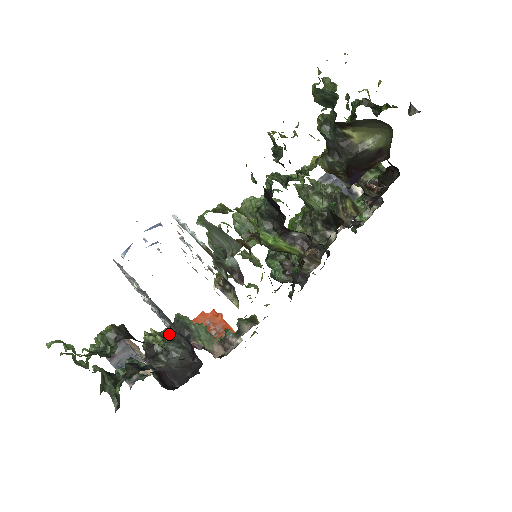
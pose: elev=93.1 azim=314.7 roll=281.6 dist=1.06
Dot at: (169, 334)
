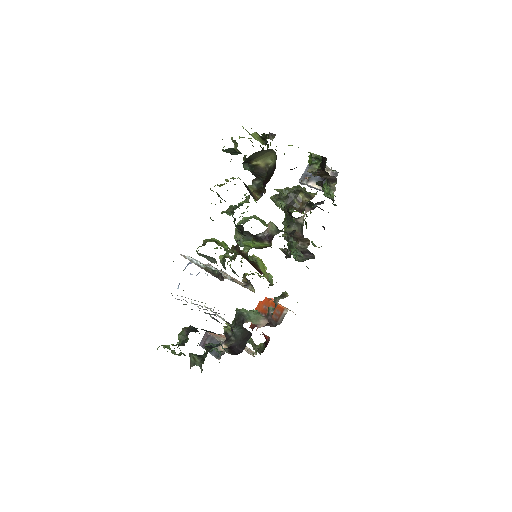
Dot at: (234, 323)
